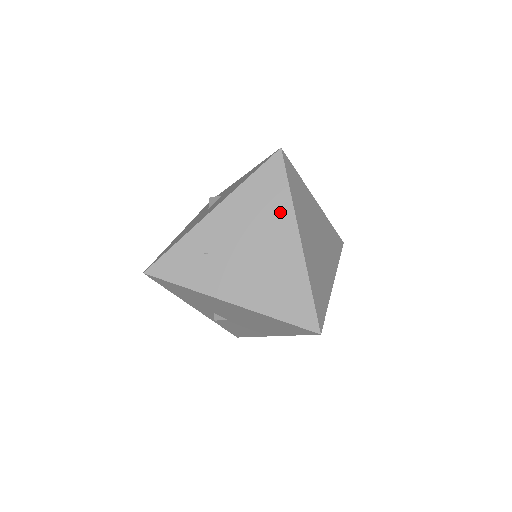
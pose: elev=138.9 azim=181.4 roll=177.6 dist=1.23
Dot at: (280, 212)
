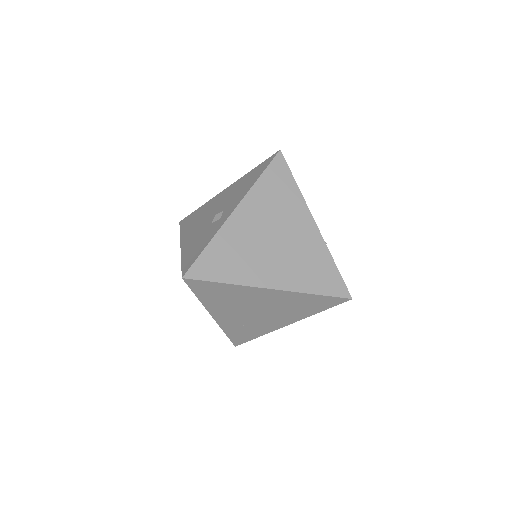
Dot at: (240, 292)
